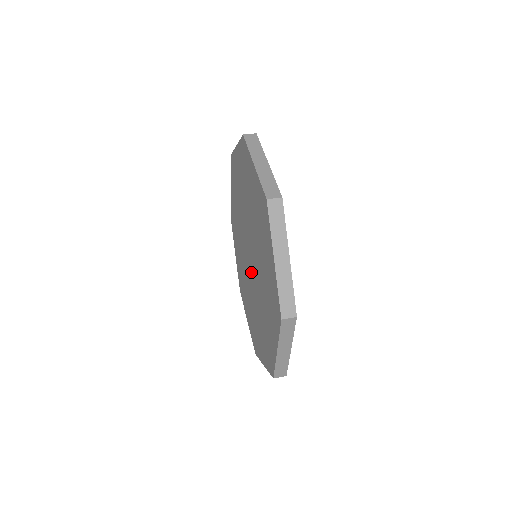
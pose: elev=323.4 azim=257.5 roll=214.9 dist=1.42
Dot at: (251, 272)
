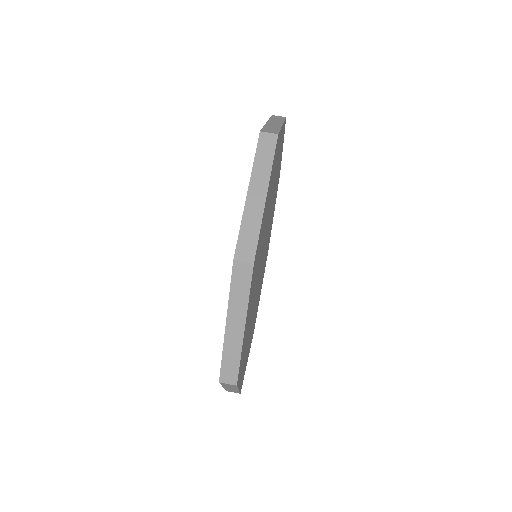
Dot at: occluded
